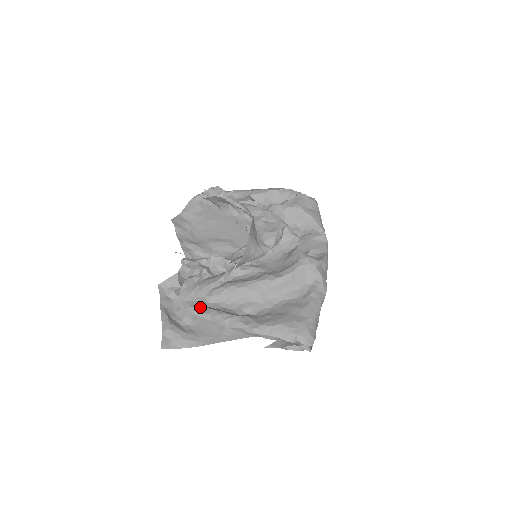
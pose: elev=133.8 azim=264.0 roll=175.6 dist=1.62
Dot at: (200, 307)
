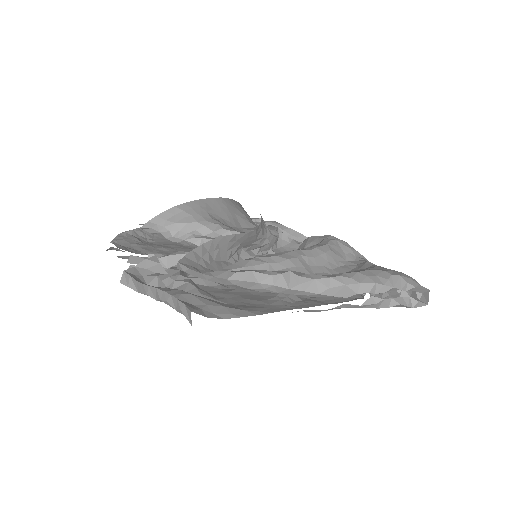
Dot at: (226, 272)
